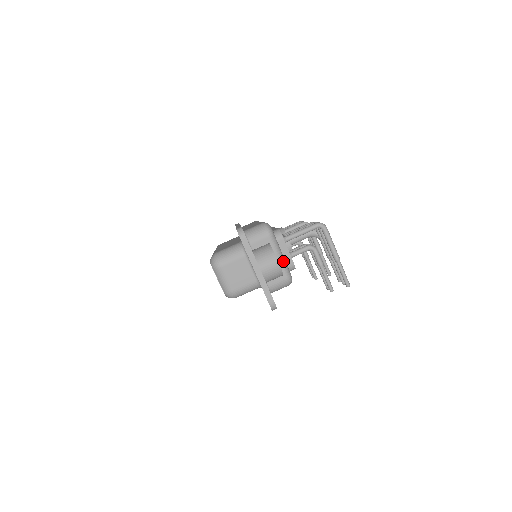
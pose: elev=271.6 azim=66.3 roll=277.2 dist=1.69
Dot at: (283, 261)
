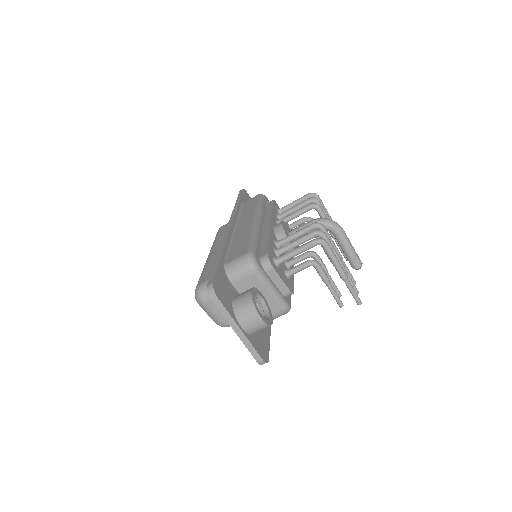
Dot at: (275, 294)
